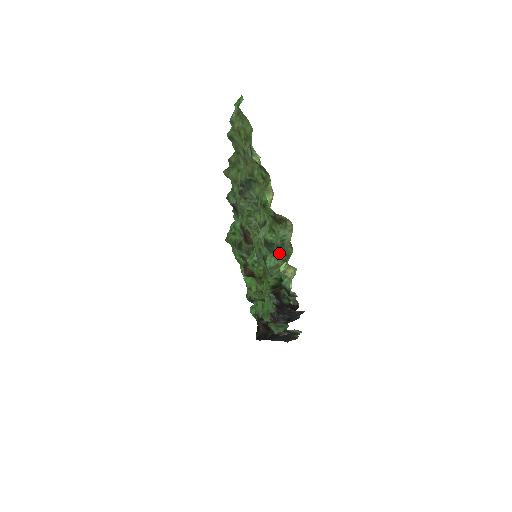
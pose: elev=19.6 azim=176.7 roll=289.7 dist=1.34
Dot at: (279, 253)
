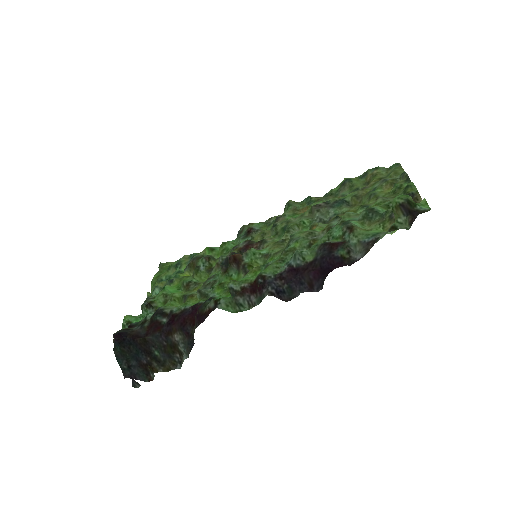
Dot at: occluded
